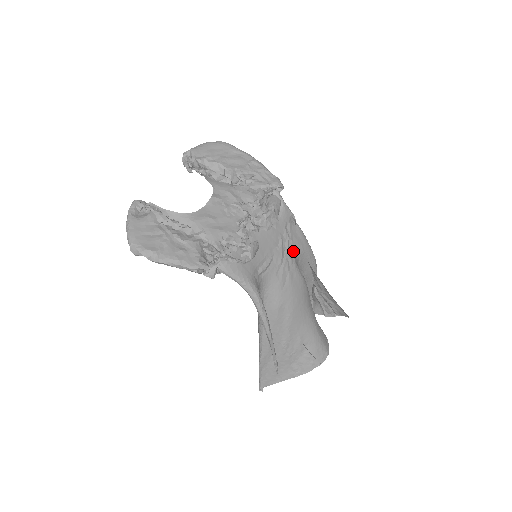
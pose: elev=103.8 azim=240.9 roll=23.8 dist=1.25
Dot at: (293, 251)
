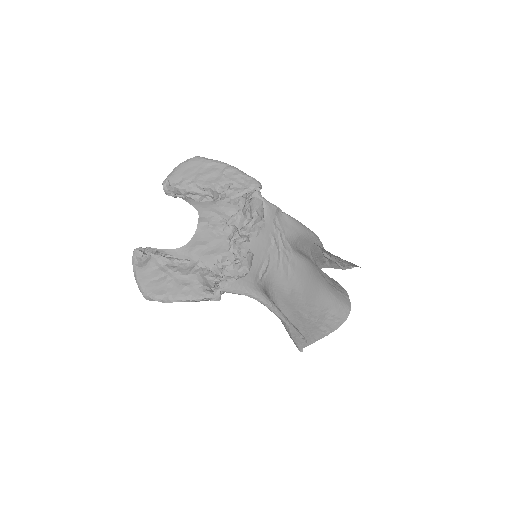
Dot at: (288, 241)
